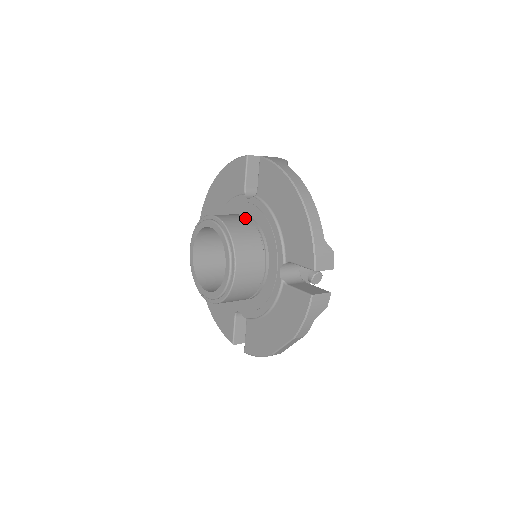
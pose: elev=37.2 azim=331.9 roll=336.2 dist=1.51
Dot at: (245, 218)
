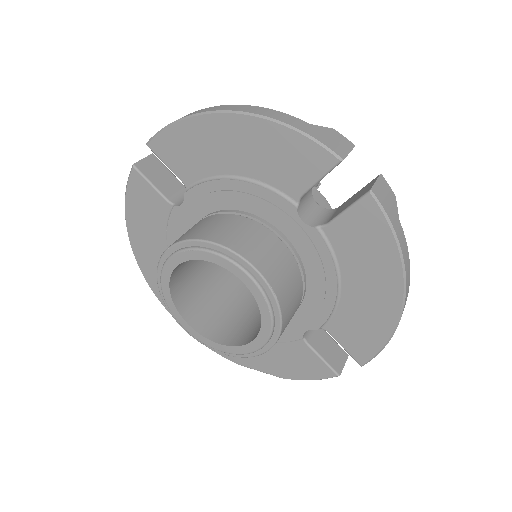
Dot at: (291, 259)
